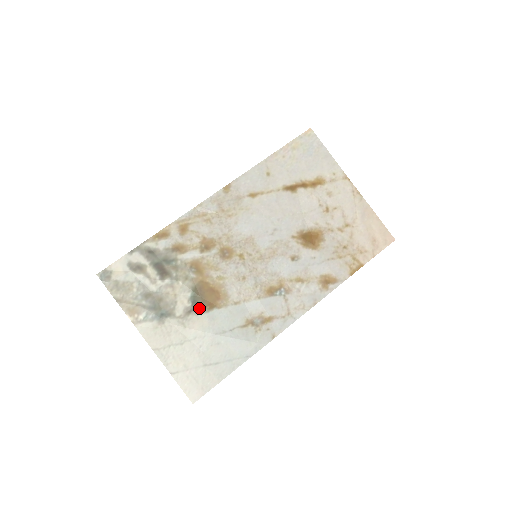
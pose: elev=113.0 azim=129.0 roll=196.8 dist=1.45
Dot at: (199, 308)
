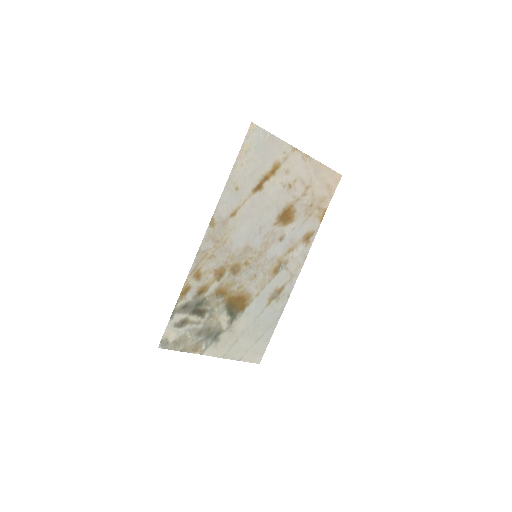
Dot at: (236, 315)
